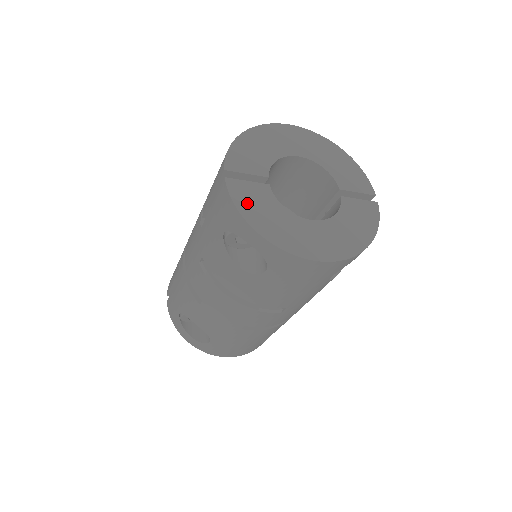
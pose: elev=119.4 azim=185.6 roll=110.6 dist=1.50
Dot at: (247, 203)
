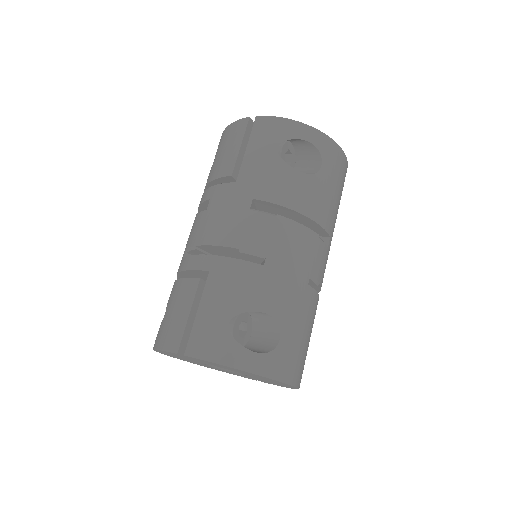
Dot at: occluded
